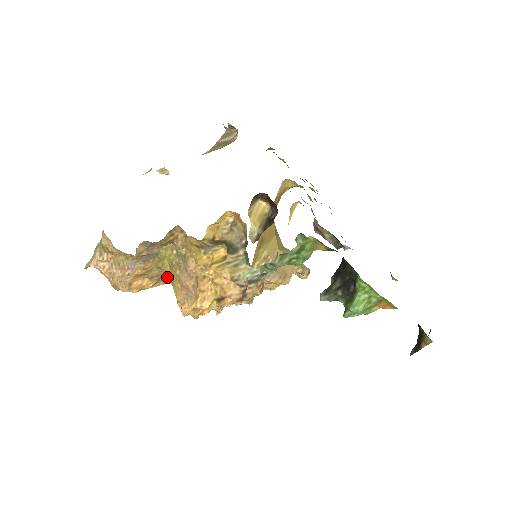
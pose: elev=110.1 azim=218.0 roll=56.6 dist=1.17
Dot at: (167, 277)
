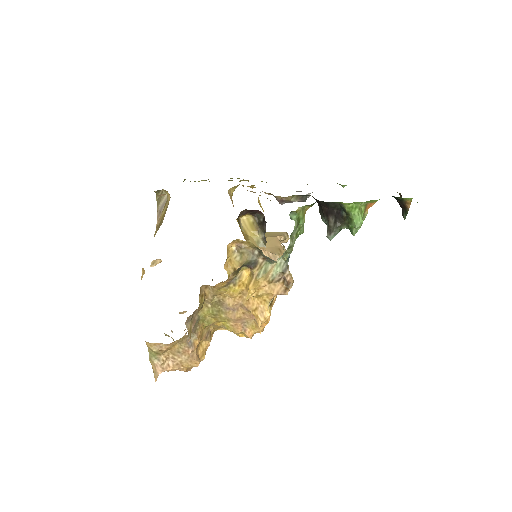
Dot at: (214, 328)
